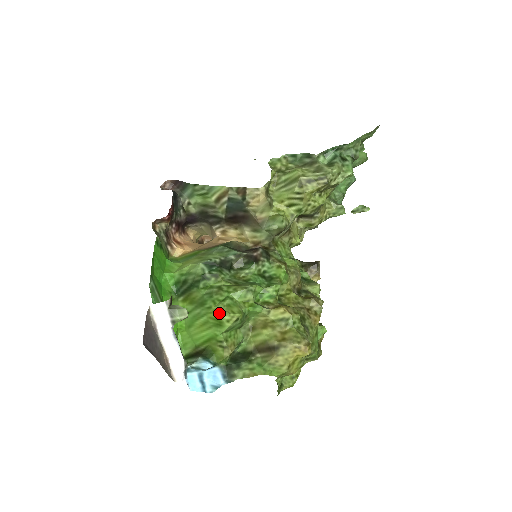
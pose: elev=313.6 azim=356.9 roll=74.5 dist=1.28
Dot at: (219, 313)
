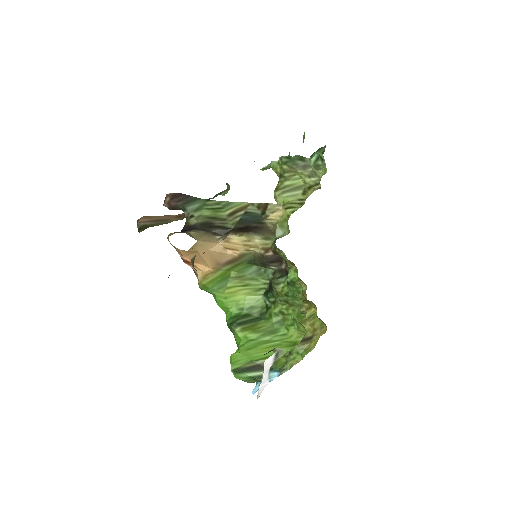
Dot at: (296, 338)
